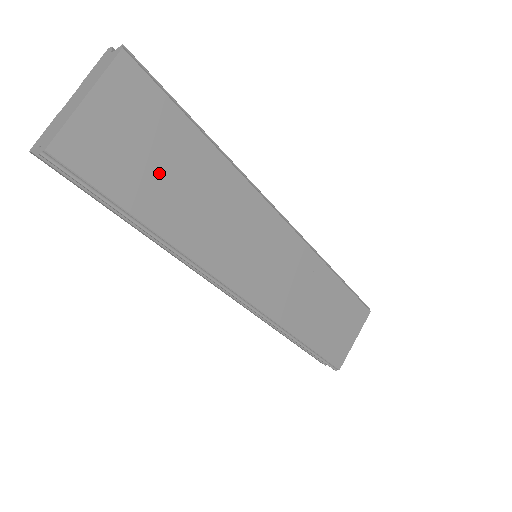
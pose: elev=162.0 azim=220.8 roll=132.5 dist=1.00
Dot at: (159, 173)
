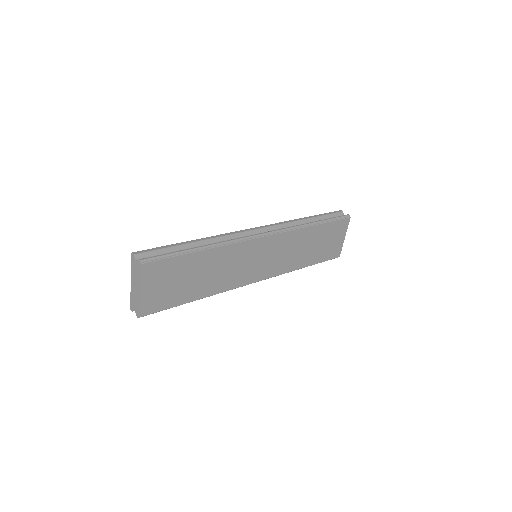
Dot at: (186, 282)
